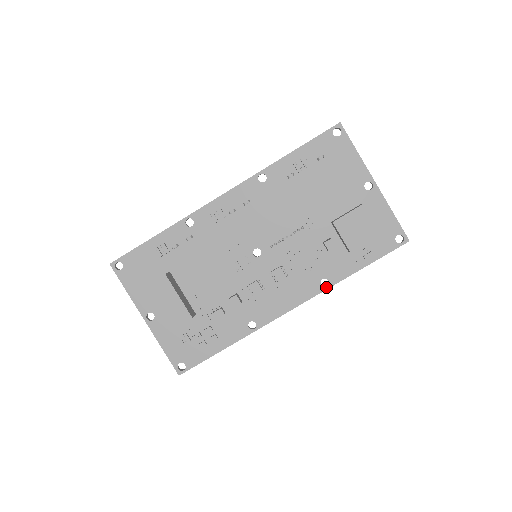
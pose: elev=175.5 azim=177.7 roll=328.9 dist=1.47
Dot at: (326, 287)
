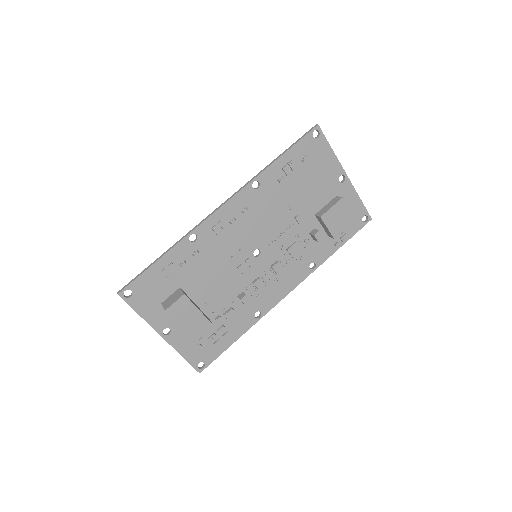
Dot at: (314, 269)
